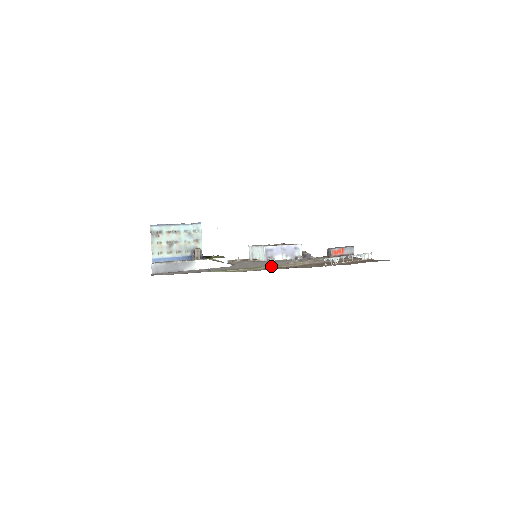
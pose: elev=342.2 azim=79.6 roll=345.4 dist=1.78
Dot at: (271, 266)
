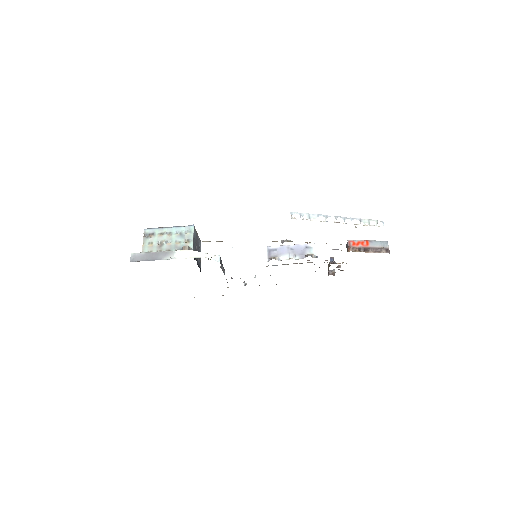
Dot at: occluded
